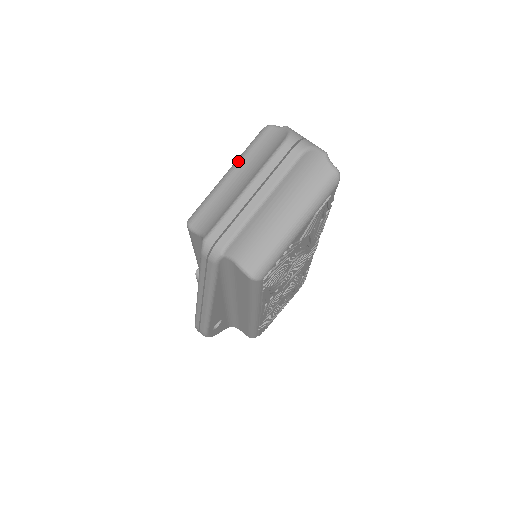
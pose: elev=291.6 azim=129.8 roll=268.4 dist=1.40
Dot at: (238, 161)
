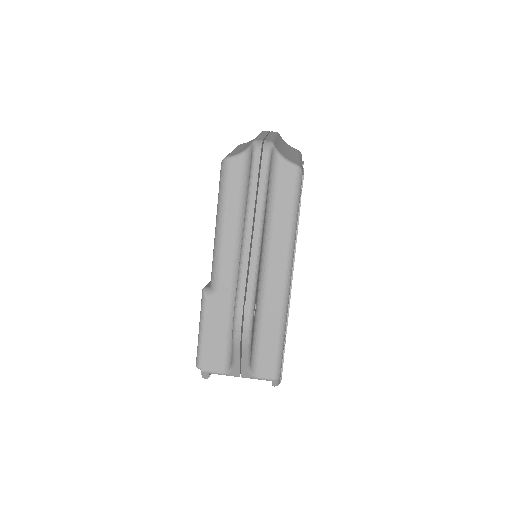
Dot at: occluded
